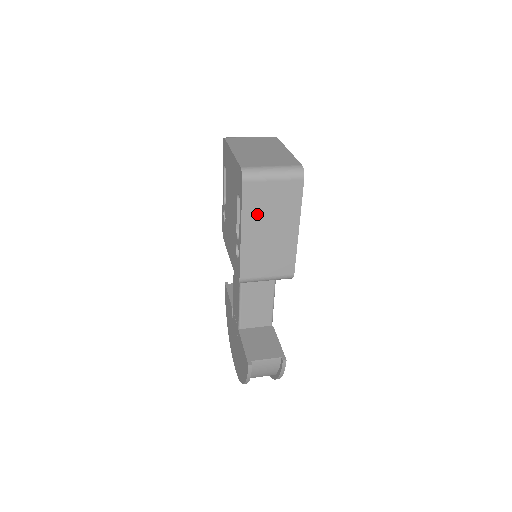
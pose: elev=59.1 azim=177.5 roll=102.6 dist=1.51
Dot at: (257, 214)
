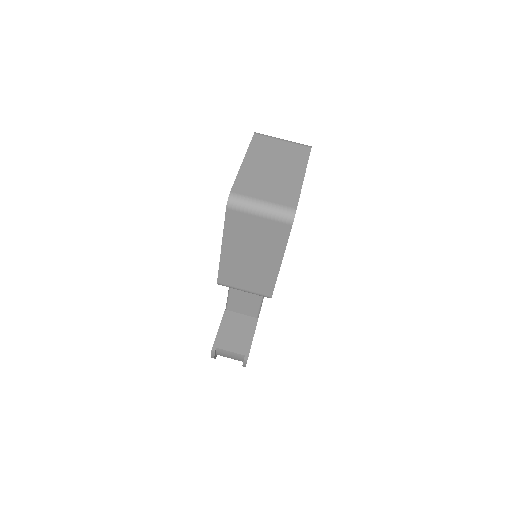
Dot at: (239, 238)
